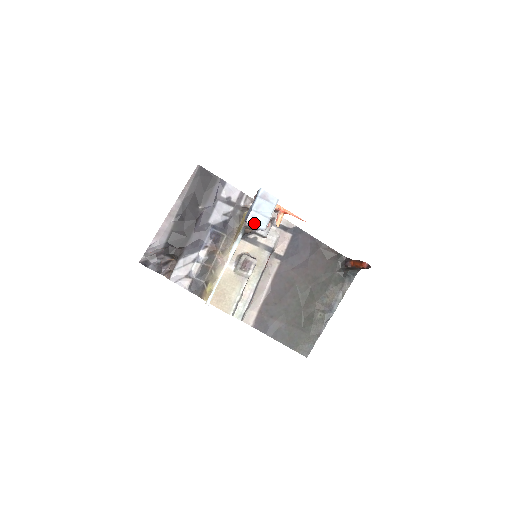
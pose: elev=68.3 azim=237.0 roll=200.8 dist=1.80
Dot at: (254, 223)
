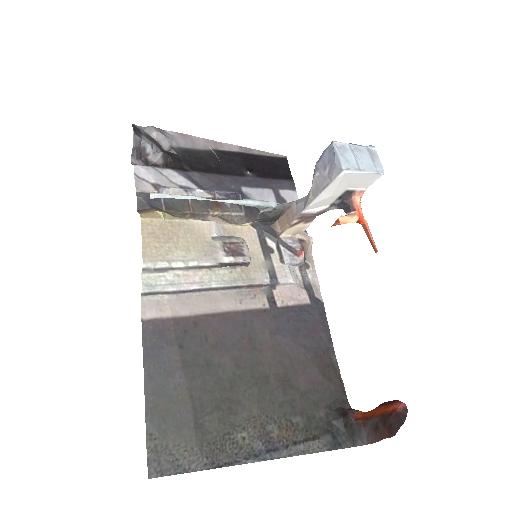
Dot at: (339, 151)
